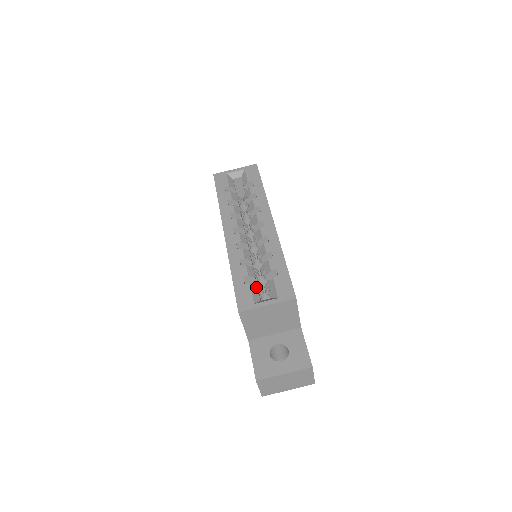
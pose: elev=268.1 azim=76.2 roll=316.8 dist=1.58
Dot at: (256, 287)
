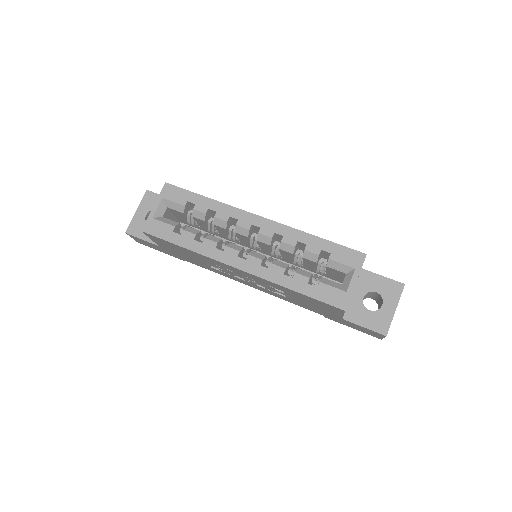
Dot at: (324, 279)
